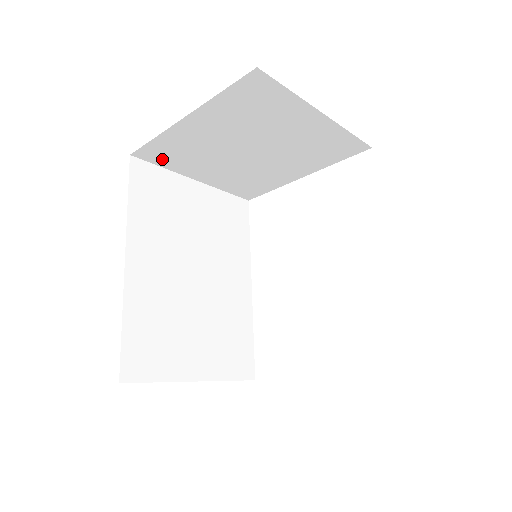
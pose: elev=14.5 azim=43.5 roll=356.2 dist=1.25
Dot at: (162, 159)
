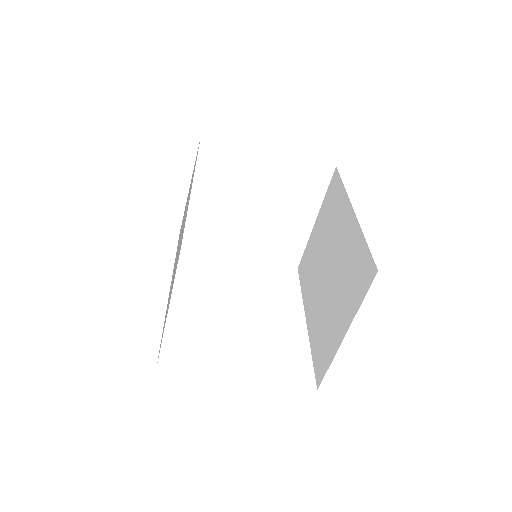
Dot at: (208, 159)
